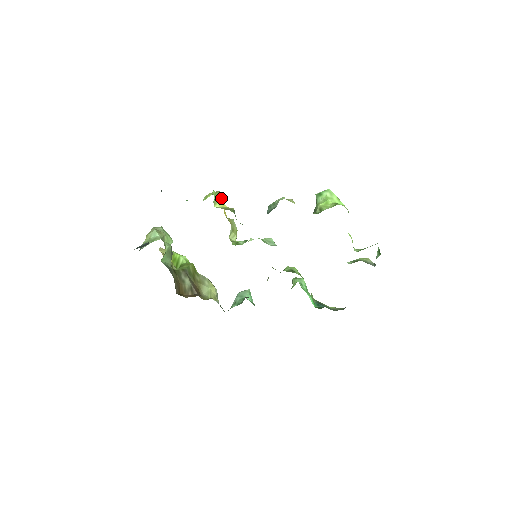
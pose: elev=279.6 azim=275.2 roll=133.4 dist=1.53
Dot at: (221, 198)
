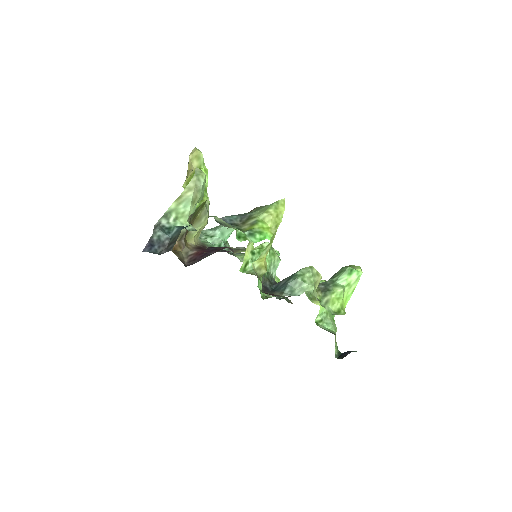
Dot at: occluded
